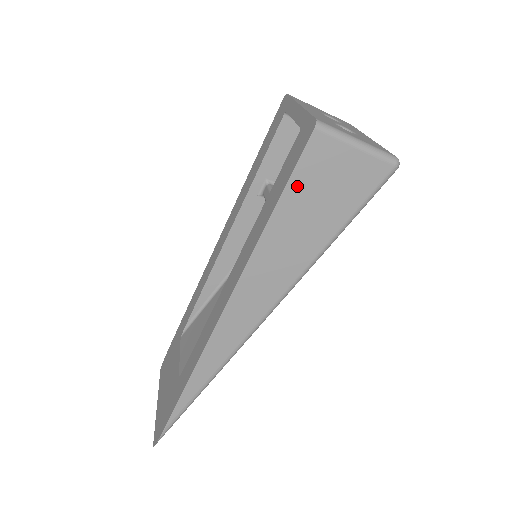
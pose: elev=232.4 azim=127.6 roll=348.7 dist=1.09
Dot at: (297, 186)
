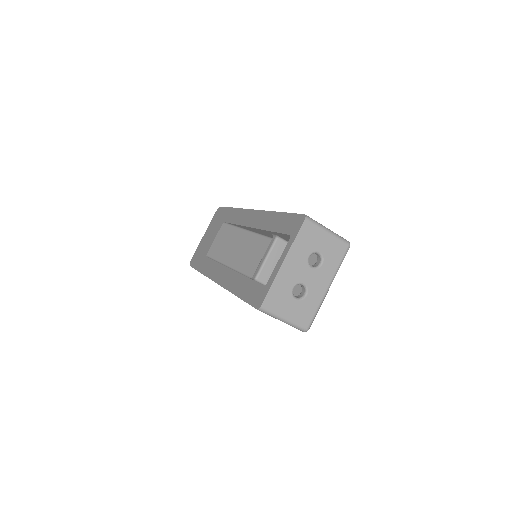
Dot at: occluded
